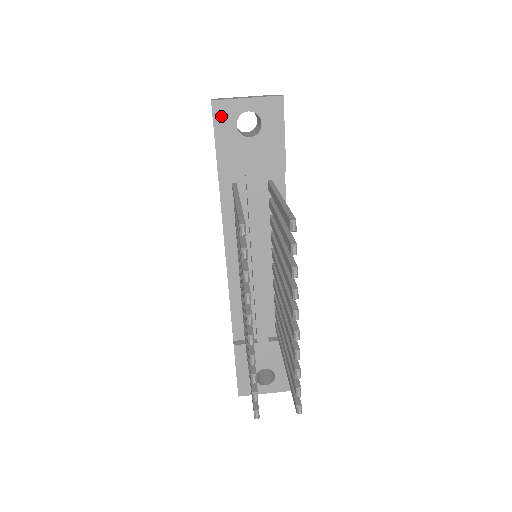
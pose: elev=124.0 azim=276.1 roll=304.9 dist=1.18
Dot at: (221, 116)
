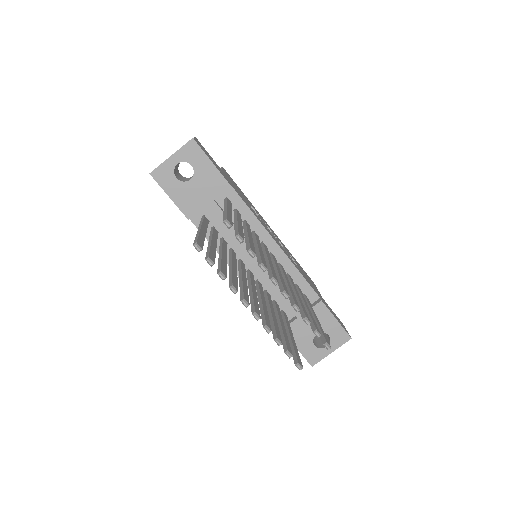
Dot at: (162, 179)
